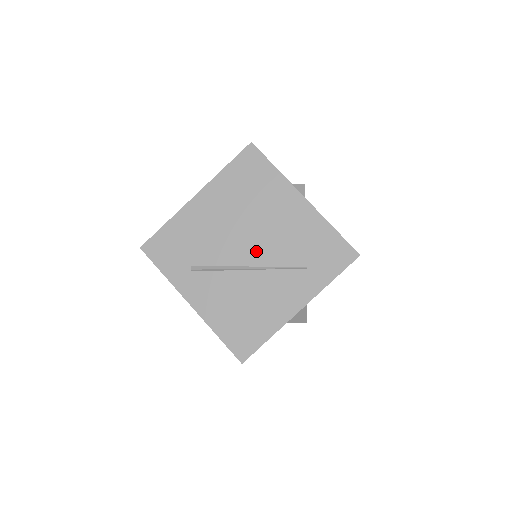
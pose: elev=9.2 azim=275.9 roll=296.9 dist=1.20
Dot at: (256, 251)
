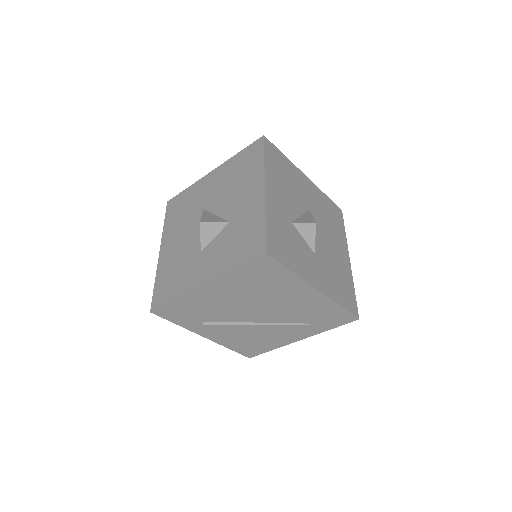
Dot at: (265, 316)
